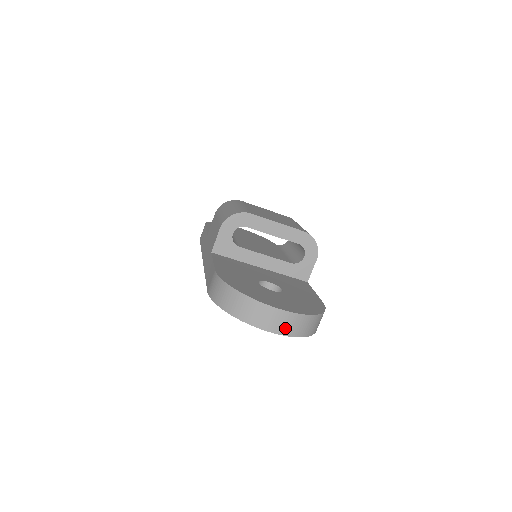
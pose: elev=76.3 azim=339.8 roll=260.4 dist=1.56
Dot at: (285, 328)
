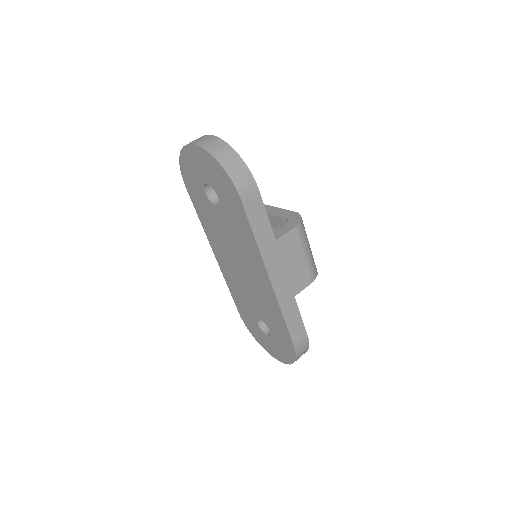
Dot at: (202, 142)
